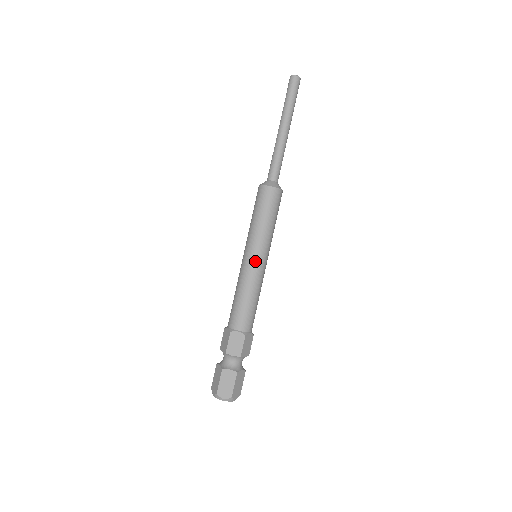
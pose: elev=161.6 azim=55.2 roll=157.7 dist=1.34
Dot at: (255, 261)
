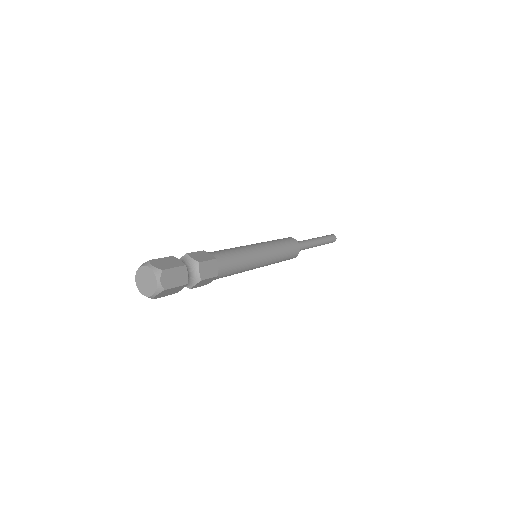
Dot at: (258, 246)
